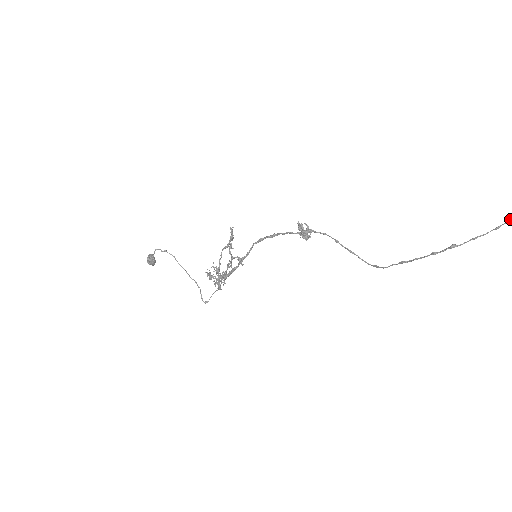
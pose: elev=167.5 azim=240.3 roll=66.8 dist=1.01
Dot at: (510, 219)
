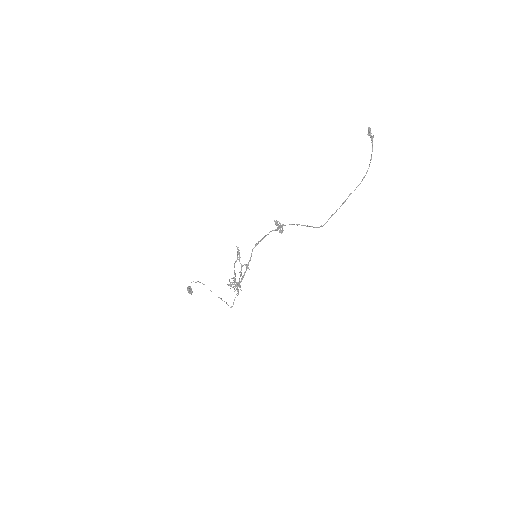
Dot at: occluded
